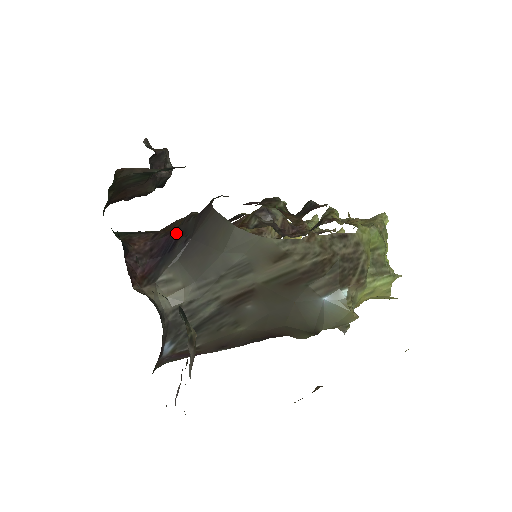
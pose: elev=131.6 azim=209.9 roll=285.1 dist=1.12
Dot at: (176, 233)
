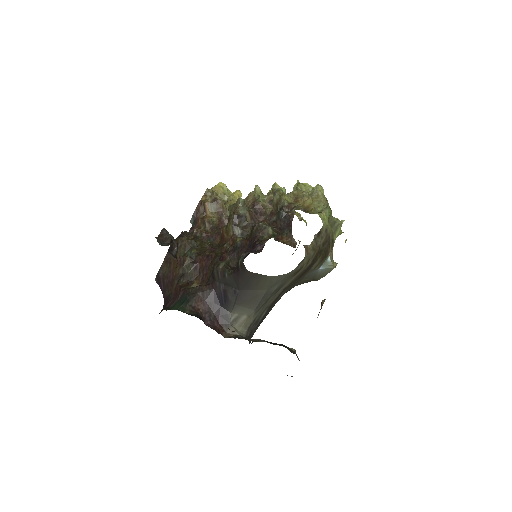
Dot at: (219, 287)
